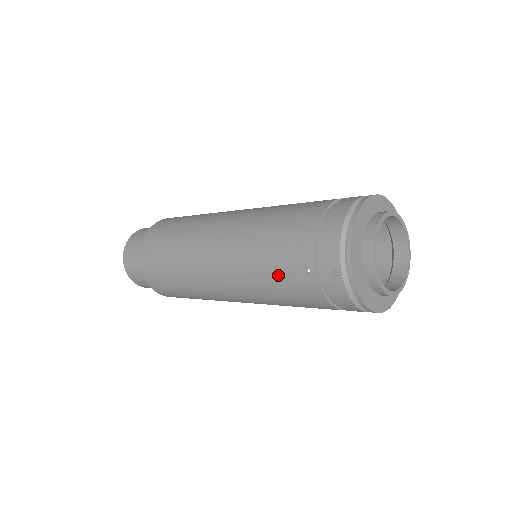
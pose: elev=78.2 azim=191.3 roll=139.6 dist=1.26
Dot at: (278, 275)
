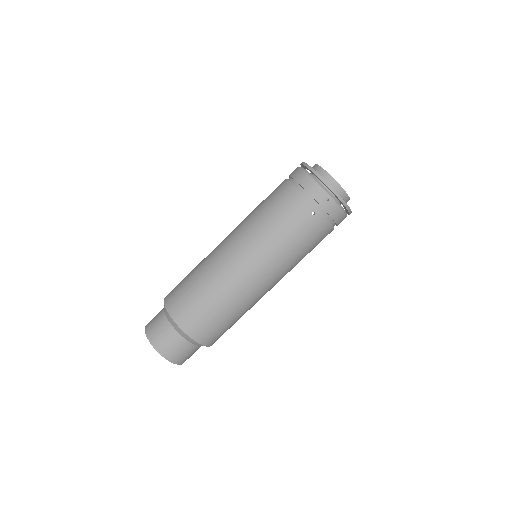
Dot at: (297, 232)
